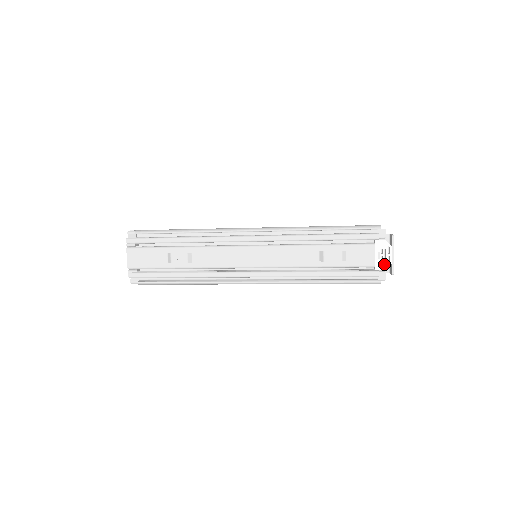
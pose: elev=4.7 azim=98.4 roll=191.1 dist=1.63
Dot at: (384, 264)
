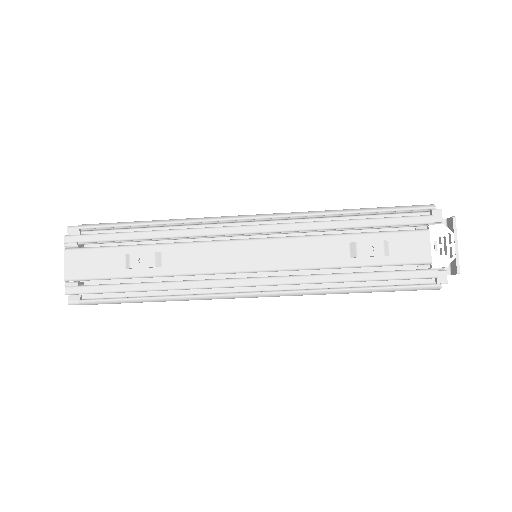
Dot at: (445, 258)
